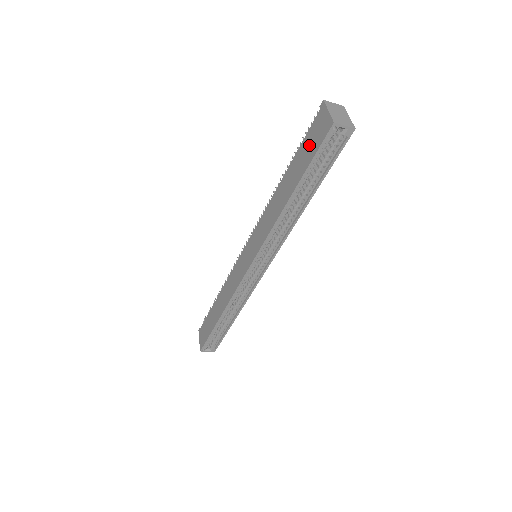
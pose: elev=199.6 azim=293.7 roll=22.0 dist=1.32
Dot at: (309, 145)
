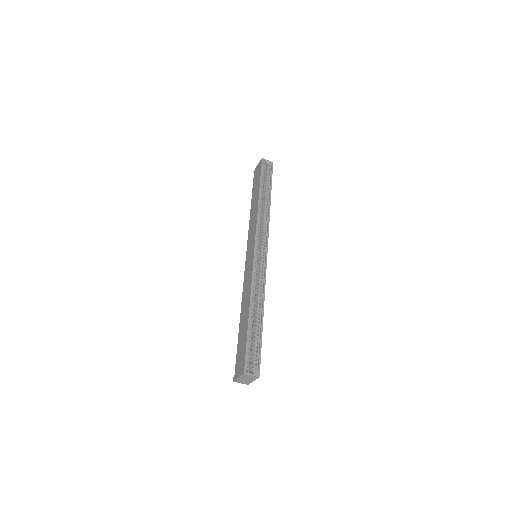
Dot at: (256, 179)
